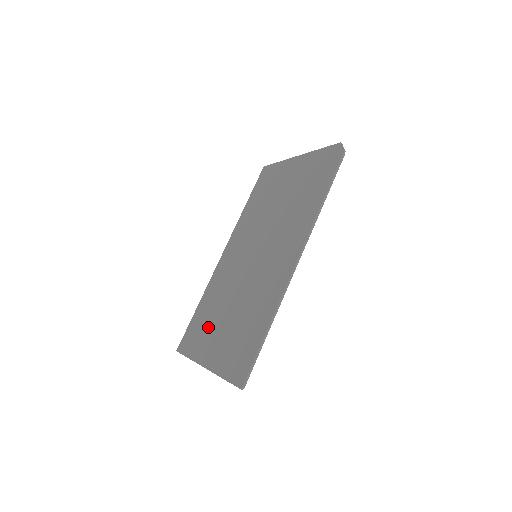
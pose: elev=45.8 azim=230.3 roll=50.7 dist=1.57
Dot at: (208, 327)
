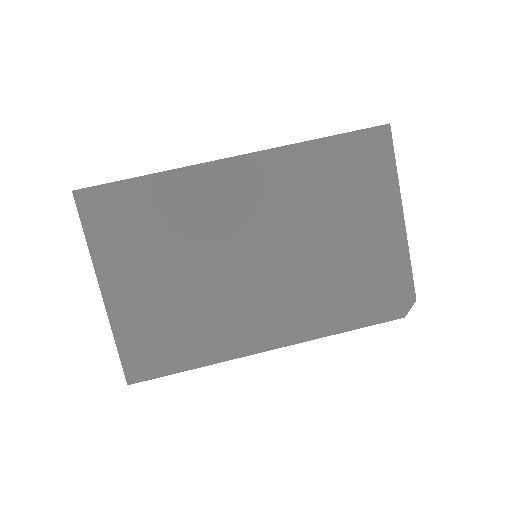
Dot at: (140, 246)
